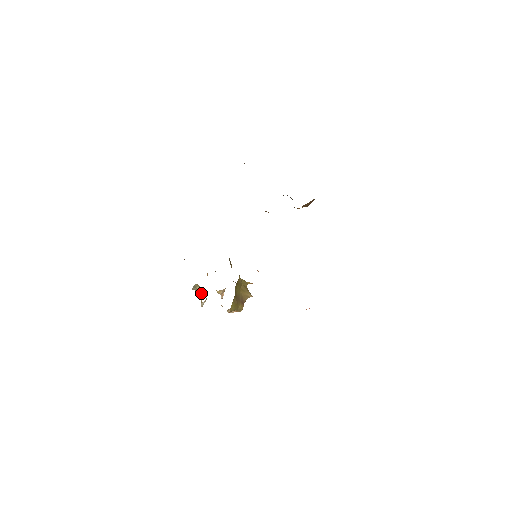
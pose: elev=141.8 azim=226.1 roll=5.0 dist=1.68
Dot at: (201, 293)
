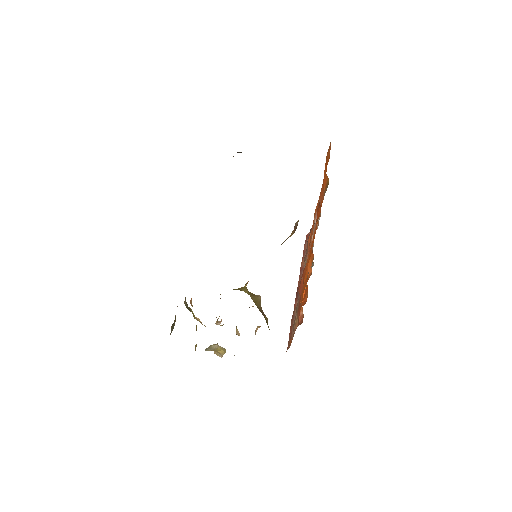
Dot at: (219, 347)
